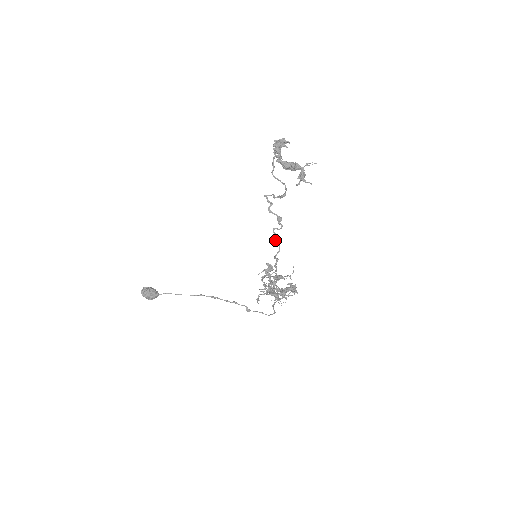
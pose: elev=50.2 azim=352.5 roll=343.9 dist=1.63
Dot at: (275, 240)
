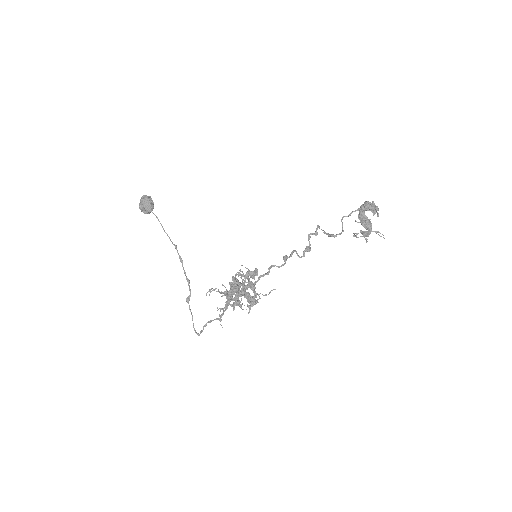
Dot at: (286, 258)
